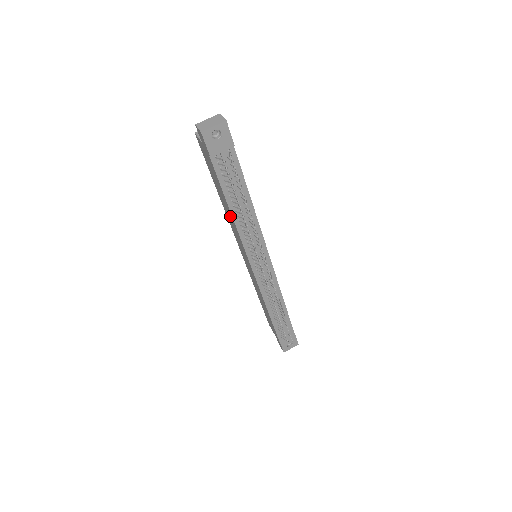
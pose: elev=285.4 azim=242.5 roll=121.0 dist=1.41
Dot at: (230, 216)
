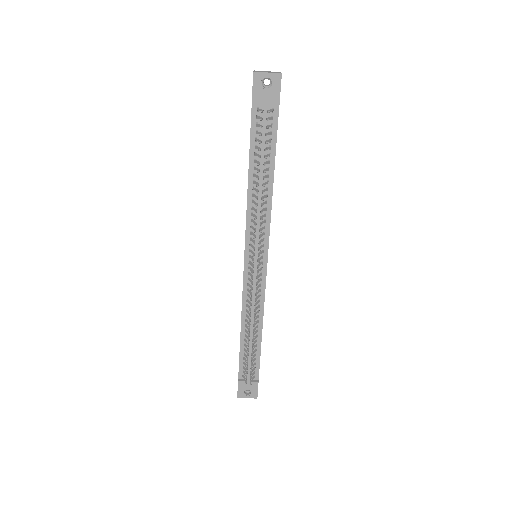
Dot at: occluded
